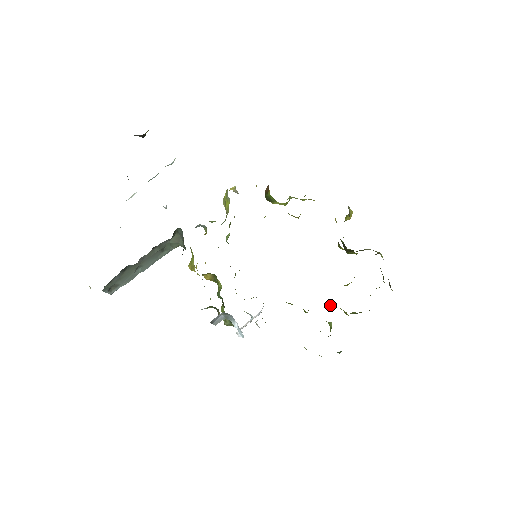
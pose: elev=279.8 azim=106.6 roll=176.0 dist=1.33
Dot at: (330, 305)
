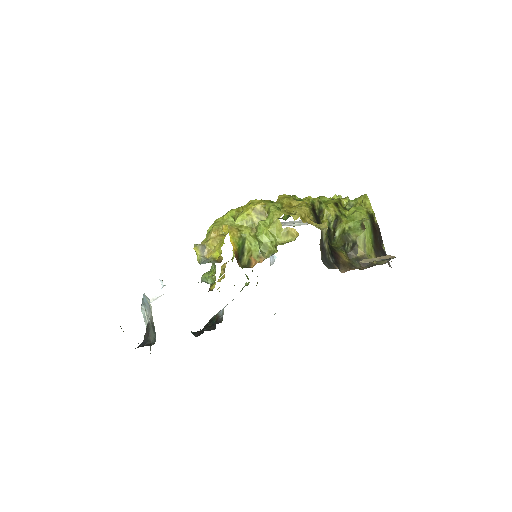
Dot at: occluded
